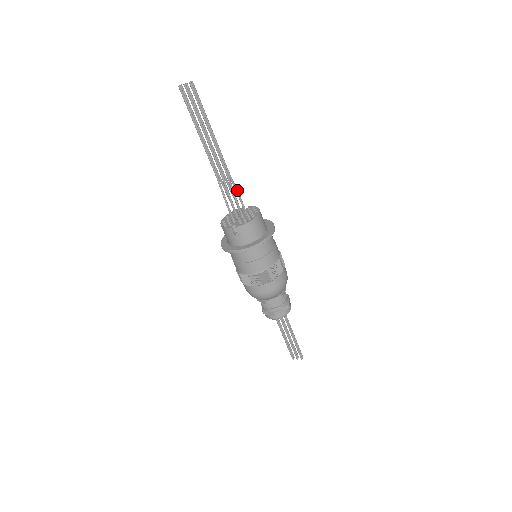
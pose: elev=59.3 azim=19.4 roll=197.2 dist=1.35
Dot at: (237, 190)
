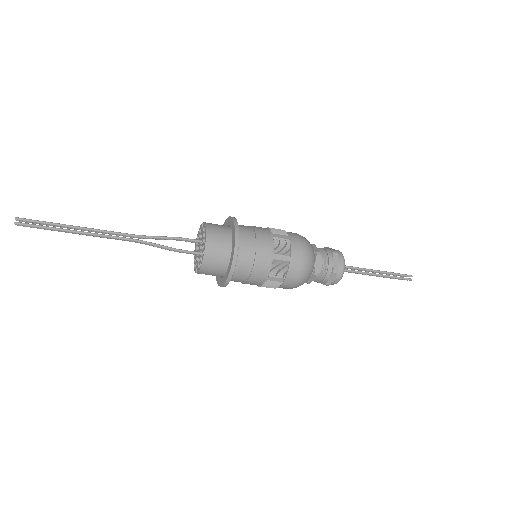
Dot at: (168, 238)
